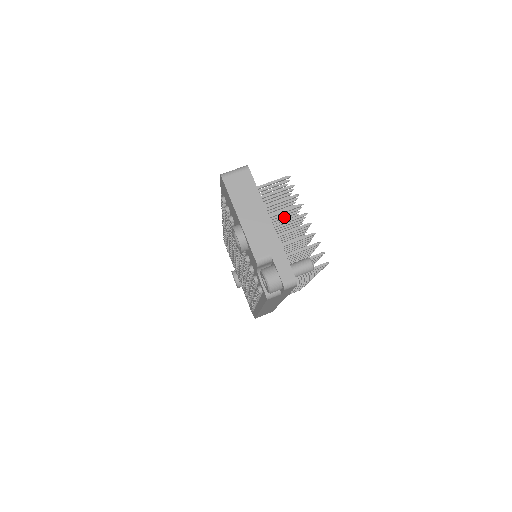
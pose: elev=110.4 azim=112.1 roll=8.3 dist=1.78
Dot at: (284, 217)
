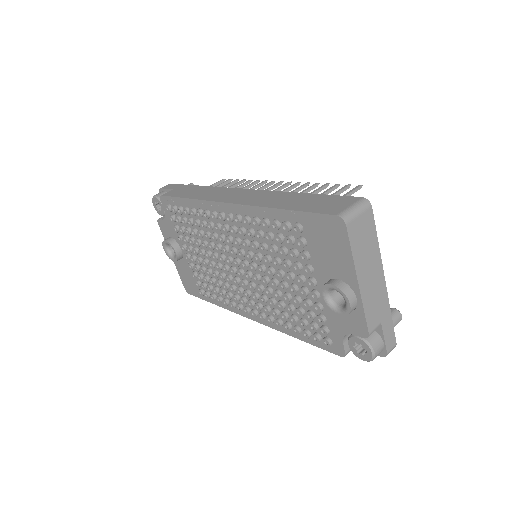
Dot at: occluded
